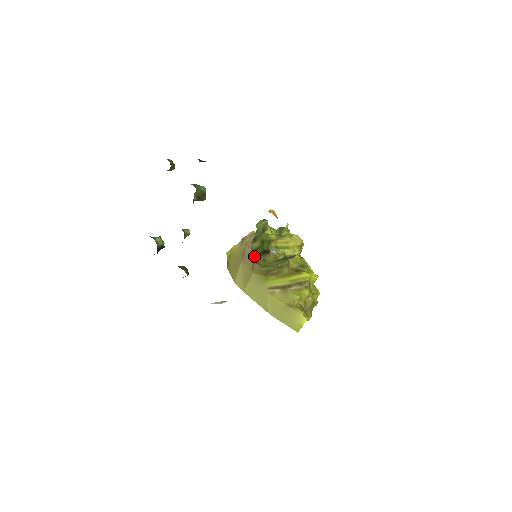
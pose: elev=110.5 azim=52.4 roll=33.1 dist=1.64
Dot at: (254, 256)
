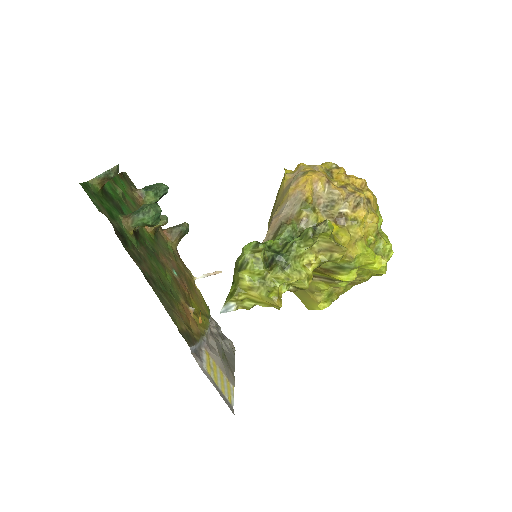
Dot at: occluded
